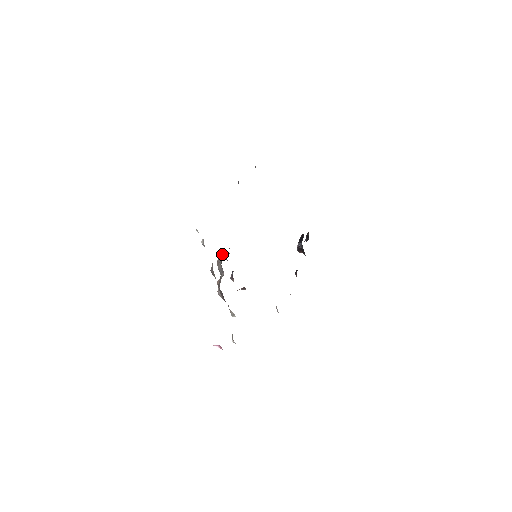
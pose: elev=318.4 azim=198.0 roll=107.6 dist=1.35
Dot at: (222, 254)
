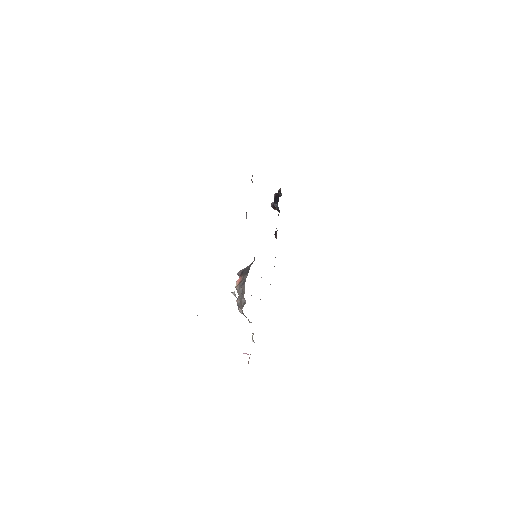
Dot at: (243, 287)
